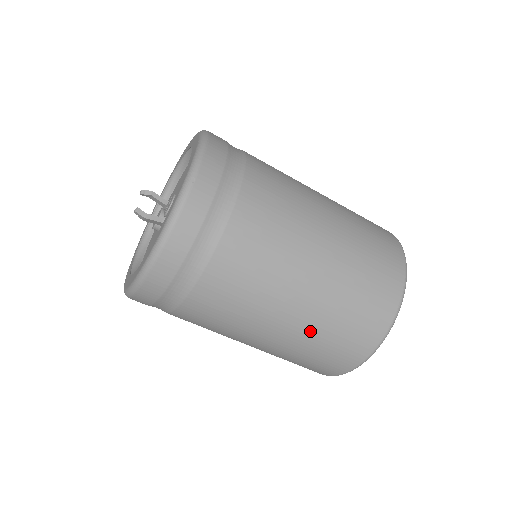
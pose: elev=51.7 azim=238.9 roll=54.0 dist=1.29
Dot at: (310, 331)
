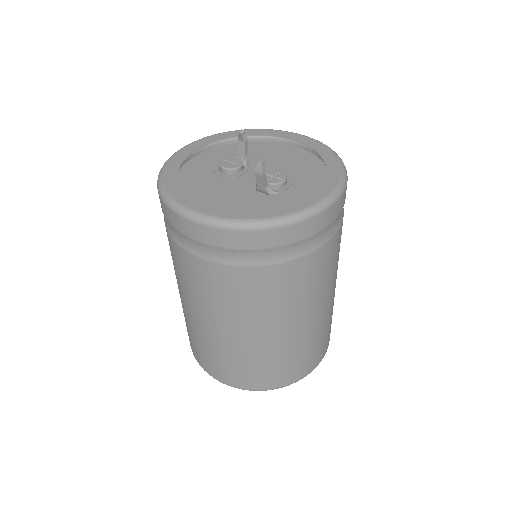
Dot at: (268, 351)
